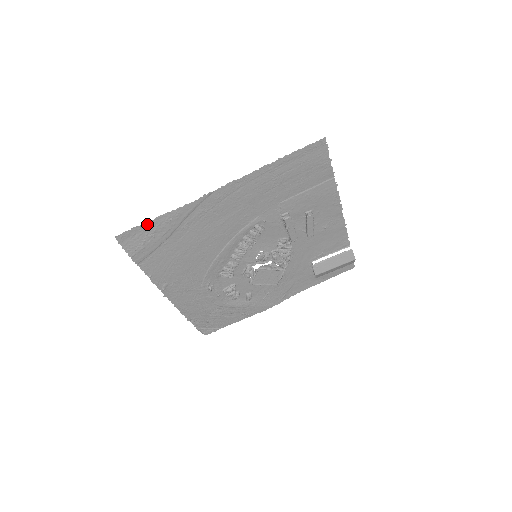
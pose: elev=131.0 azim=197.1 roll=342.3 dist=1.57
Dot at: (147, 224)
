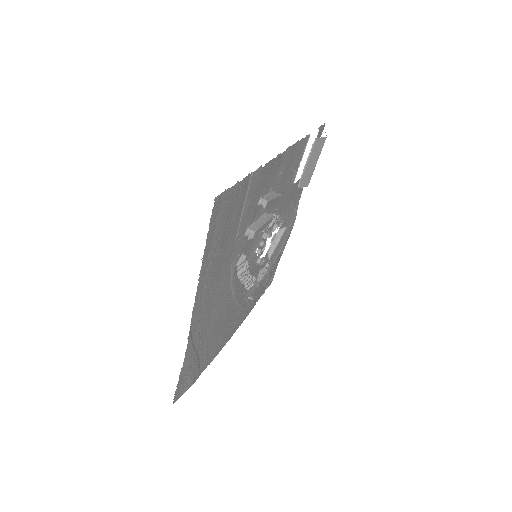
Dot at: (179, 382)
